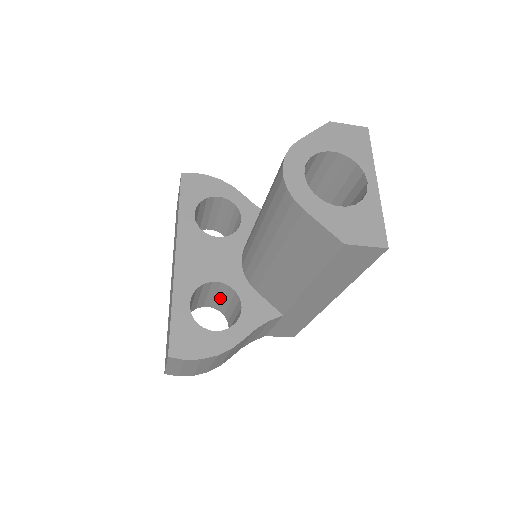
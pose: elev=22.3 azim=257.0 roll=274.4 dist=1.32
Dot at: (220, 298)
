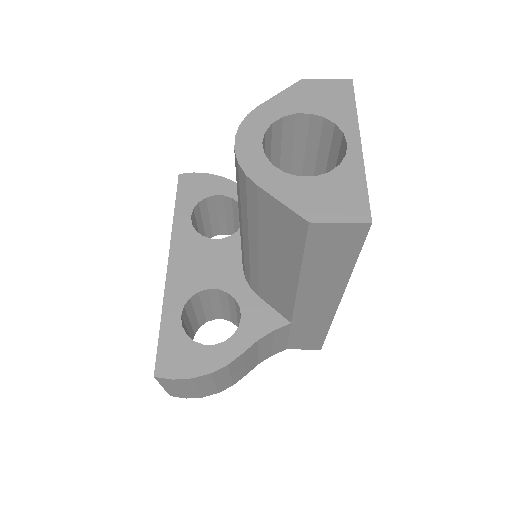
Dot at: (226, 308)
